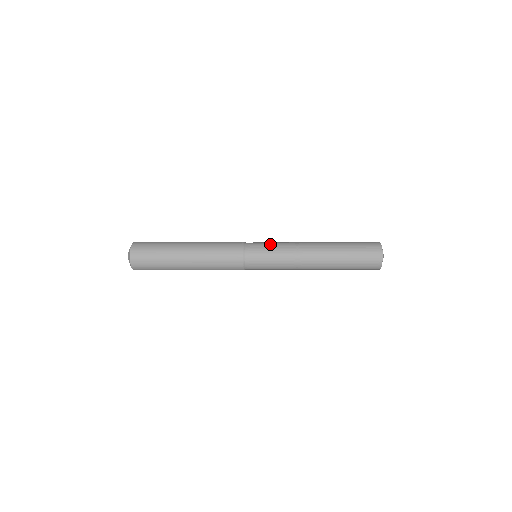
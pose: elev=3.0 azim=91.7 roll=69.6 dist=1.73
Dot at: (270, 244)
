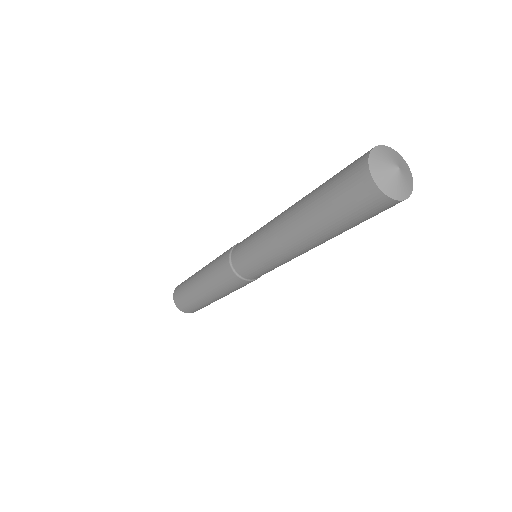
Dot at: occluded
